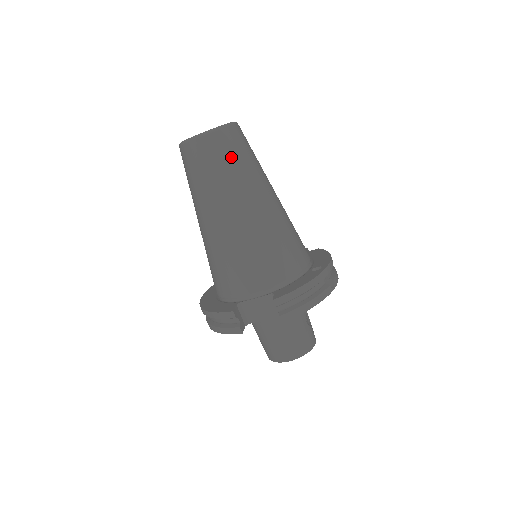
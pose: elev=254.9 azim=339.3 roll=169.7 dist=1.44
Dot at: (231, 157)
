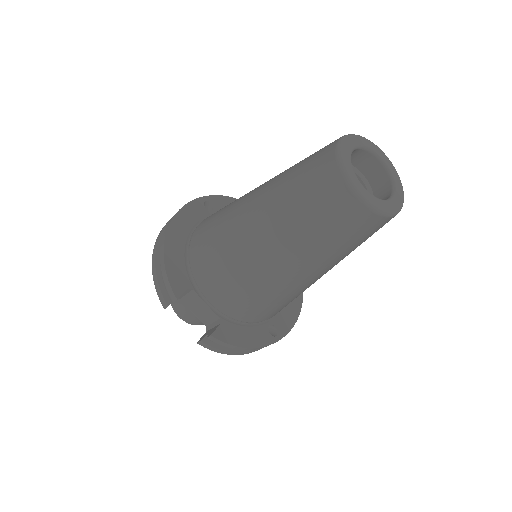
Dot at: (346, 238)
